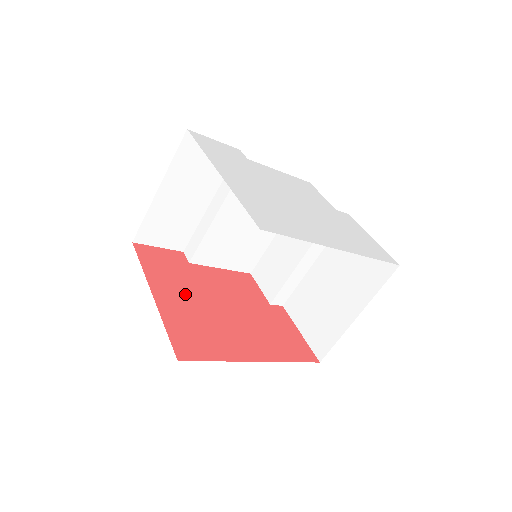
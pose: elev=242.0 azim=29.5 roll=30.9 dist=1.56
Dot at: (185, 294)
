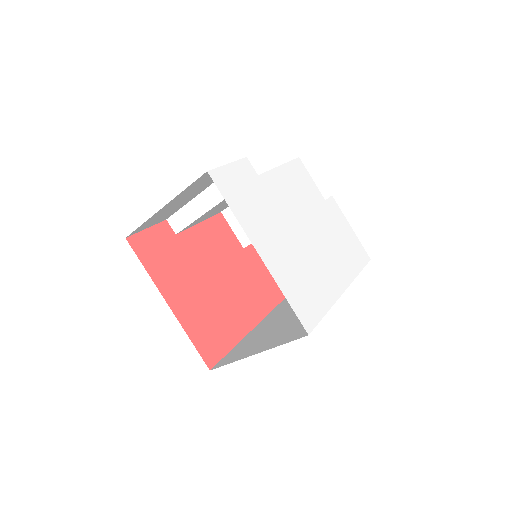
Dot at: (188, 285)
